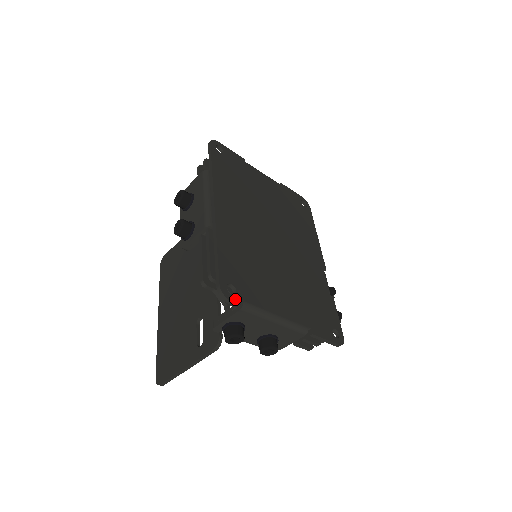
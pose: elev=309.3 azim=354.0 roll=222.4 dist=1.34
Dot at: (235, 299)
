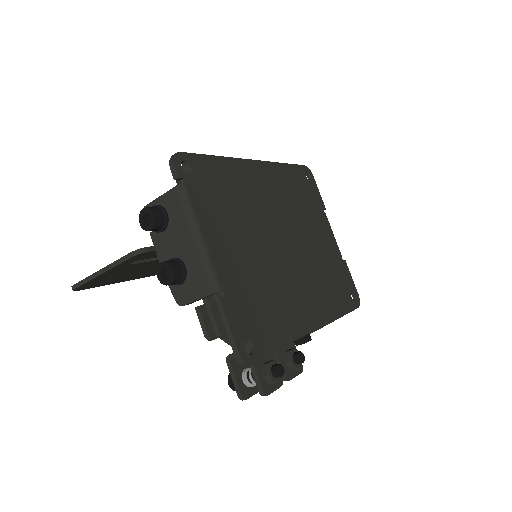
Dot at: (179, 171)
